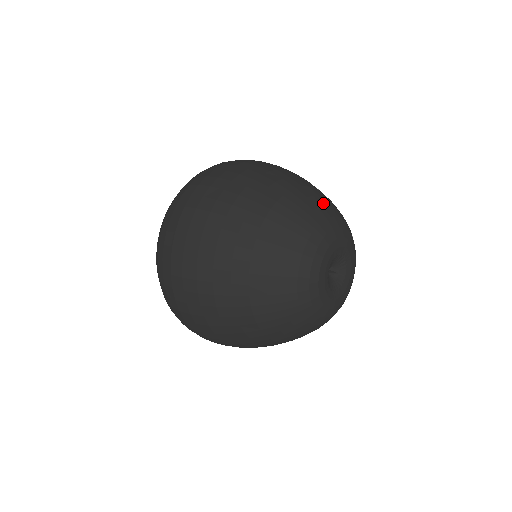
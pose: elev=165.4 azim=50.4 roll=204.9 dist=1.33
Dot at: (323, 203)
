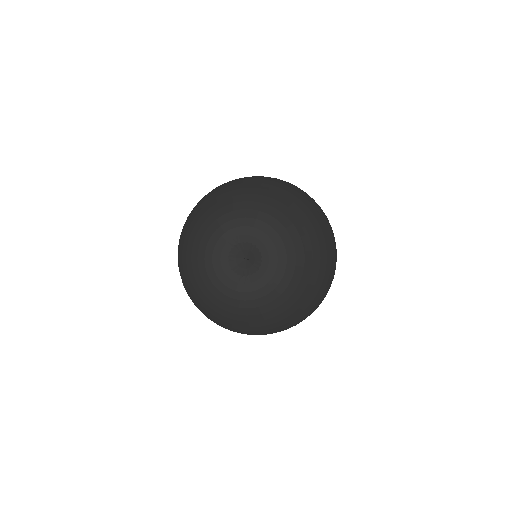
Dot at: (288, 215)
